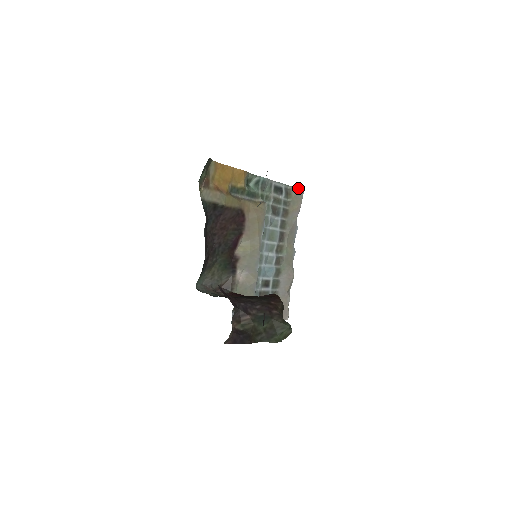
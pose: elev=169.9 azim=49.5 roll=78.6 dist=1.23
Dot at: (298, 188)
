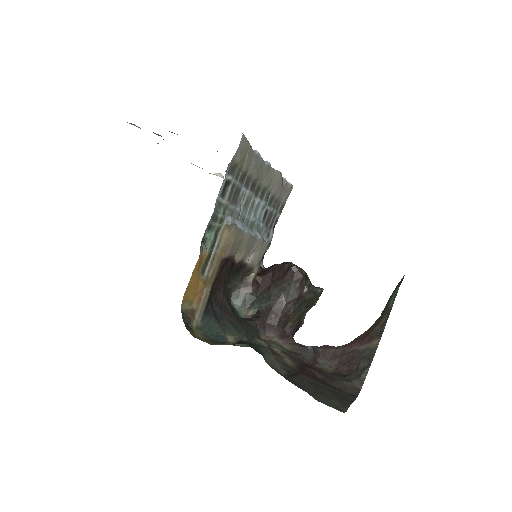
Dot at: occluded
